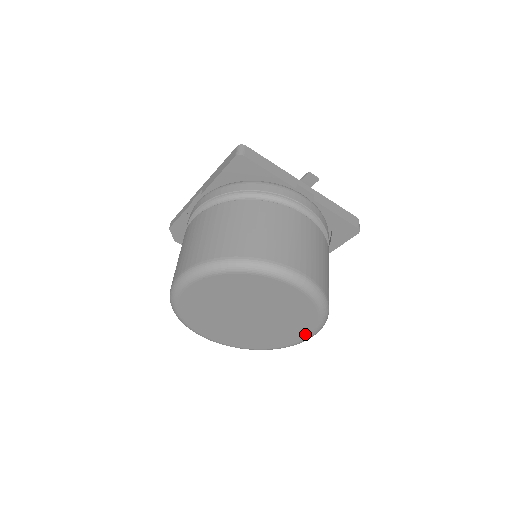
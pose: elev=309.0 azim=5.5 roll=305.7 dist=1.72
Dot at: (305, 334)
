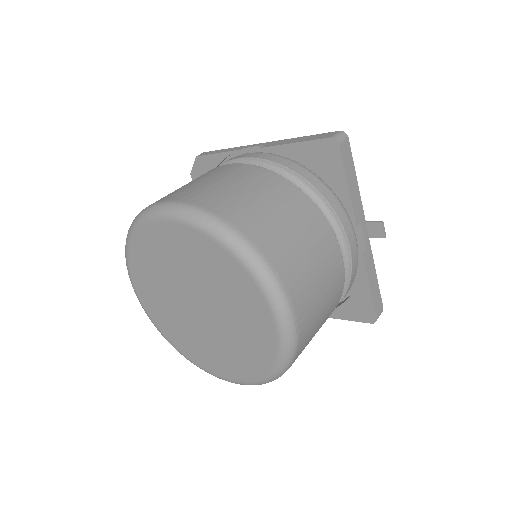
Dot at: (236, 375)
